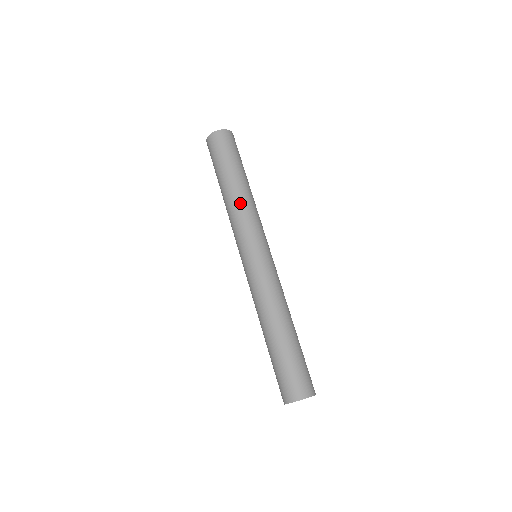
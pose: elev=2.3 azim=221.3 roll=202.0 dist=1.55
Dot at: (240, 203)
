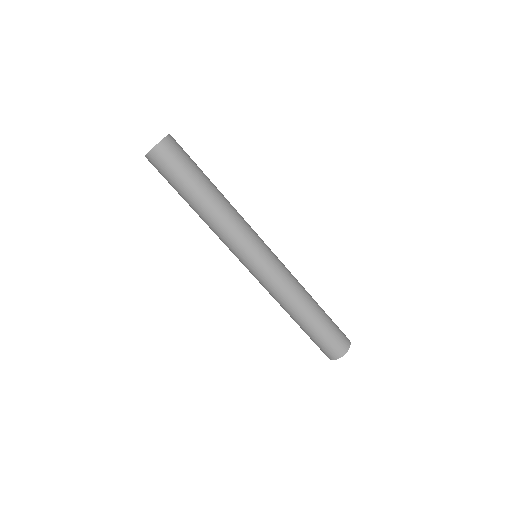
Dot at: (227, 214)
